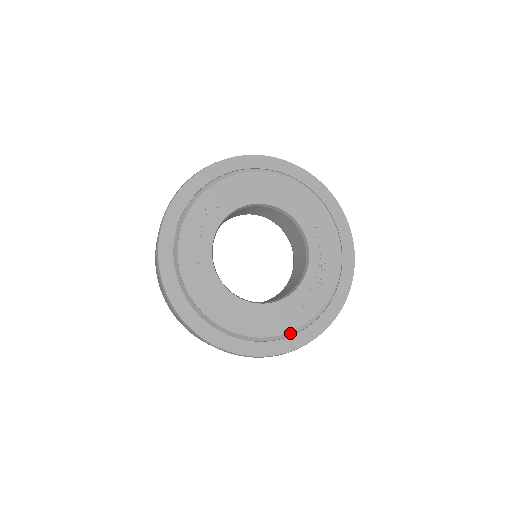
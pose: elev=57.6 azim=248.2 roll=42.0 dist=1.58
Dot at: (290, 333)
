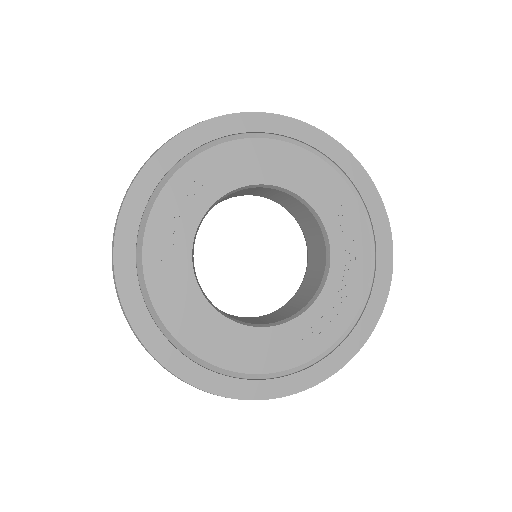
Dot at: (302, 365)
